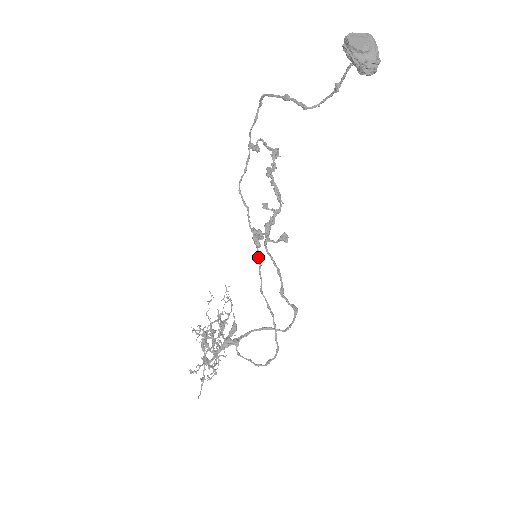
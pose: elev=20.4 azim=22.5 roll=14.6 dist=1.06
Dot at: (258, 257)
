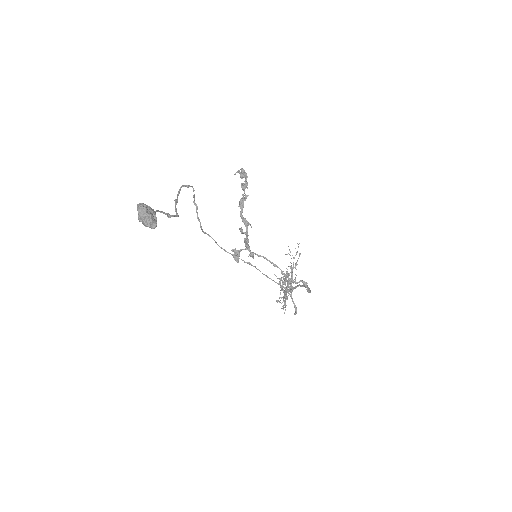
Dot at: (247, 263)
